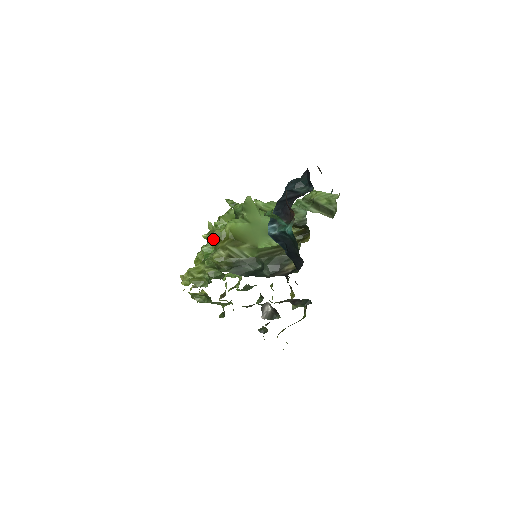
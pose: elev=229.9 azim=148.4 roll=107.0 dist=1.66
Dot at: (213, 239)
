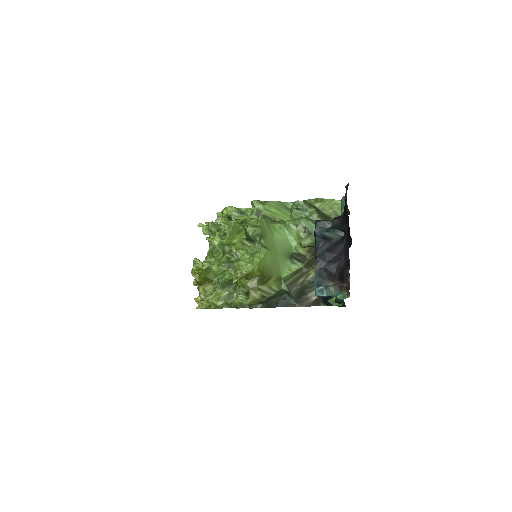
Dot at: occluded
